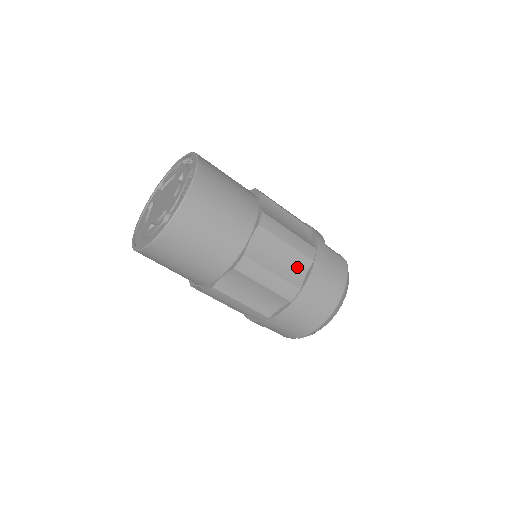
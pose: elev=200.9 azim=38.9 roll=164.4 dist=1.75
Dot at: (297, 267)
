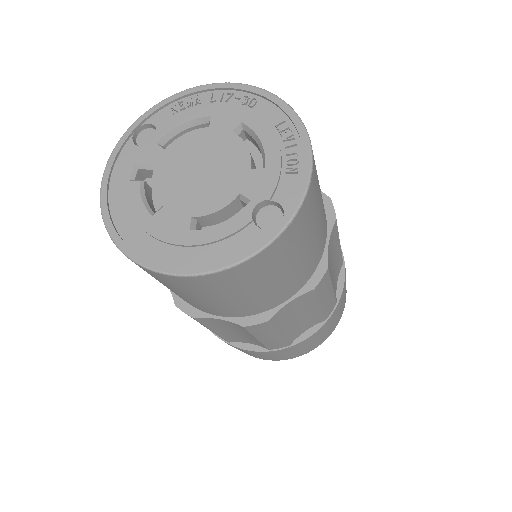
Dot at: (336, 273)
